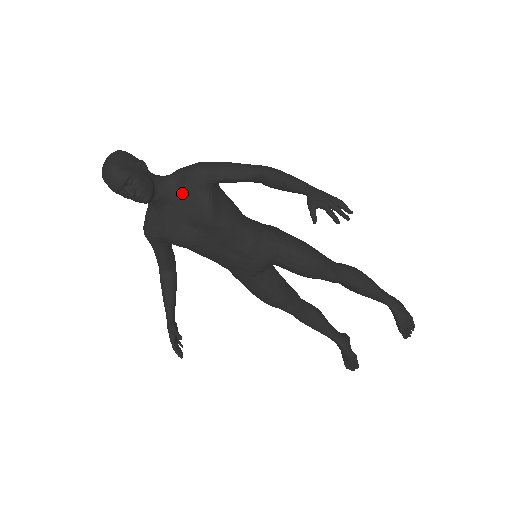
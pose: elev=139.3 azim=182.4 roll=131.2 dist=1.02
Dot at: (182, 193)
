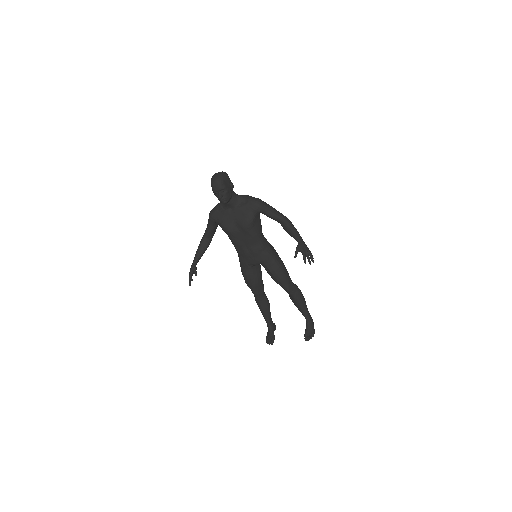
Dot at: (242, 208)
